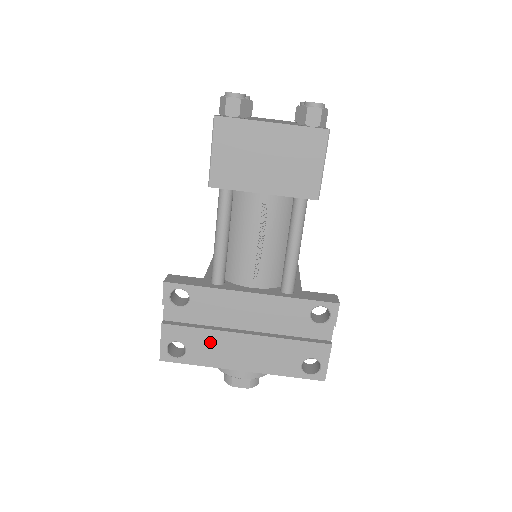
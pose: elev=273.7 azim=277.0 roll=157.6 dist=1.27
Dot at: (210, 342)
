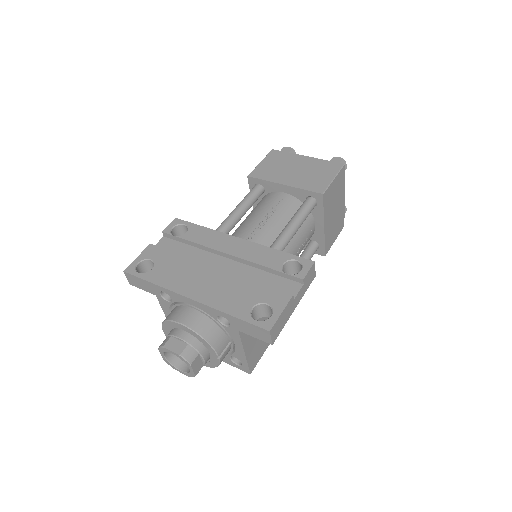
Dot at: (179, 266)
